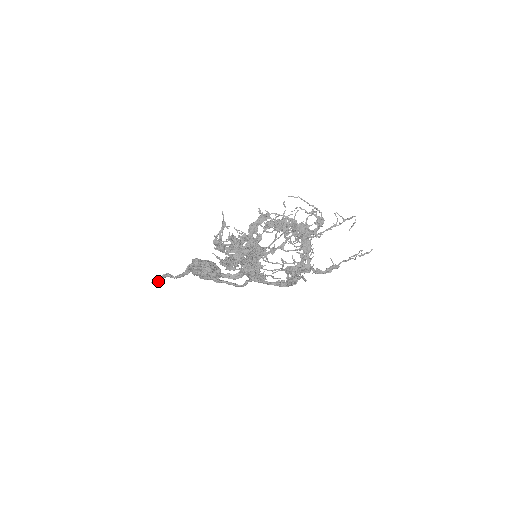
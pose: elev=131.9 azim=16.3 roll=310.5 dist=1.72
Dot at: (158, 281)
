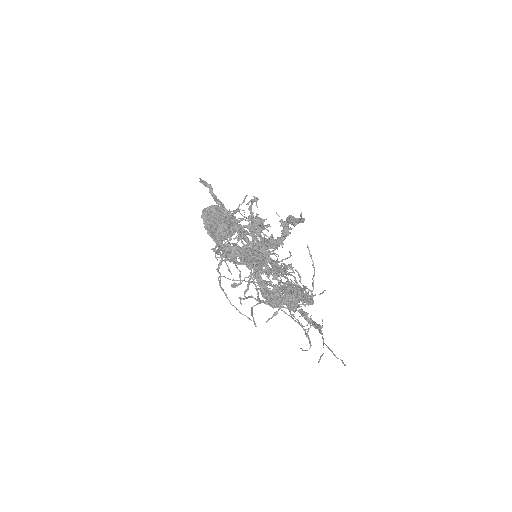
Dot at: (202, 183)
